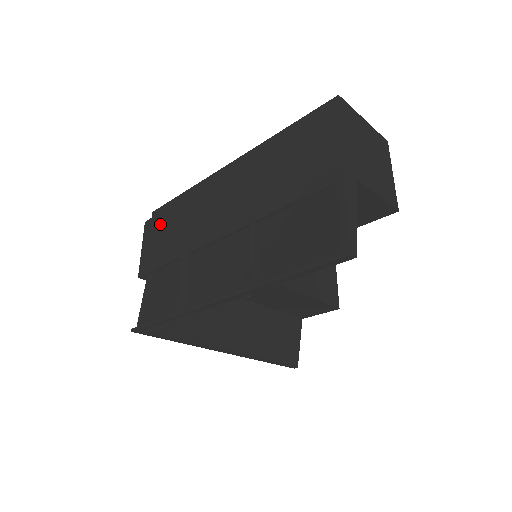
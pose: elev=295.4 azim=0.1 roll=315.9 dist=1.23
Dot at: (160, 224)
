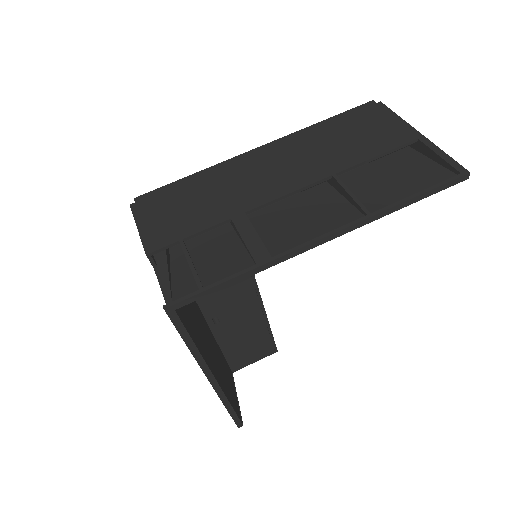
Dot at: (167, 201)
